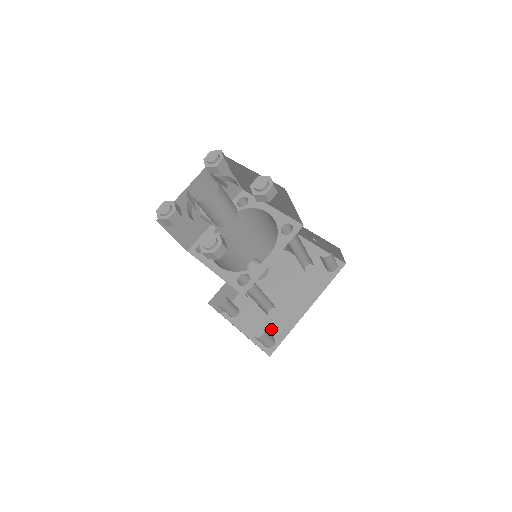
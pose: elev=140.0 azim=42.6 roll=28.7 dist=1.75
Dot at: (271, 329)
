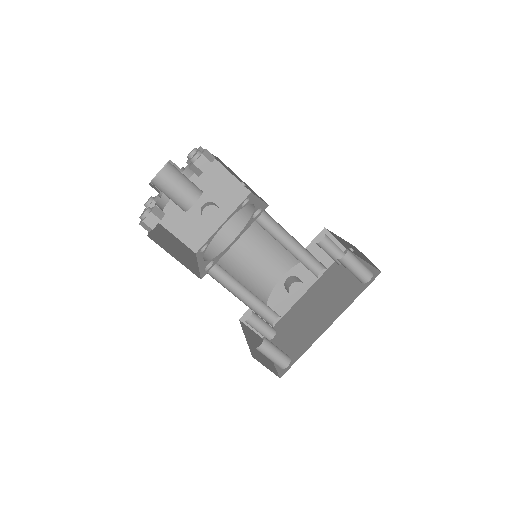
Dot at: (292, 349)
